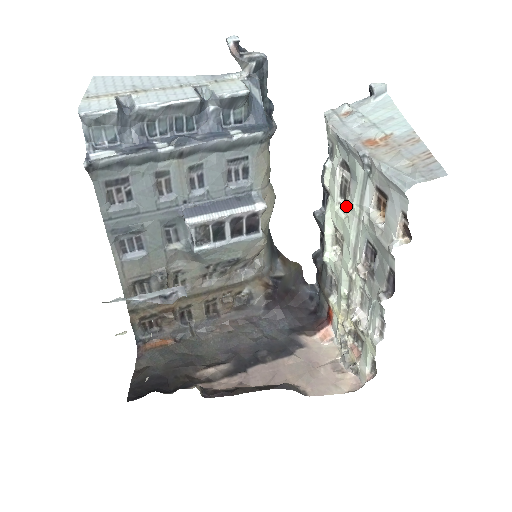
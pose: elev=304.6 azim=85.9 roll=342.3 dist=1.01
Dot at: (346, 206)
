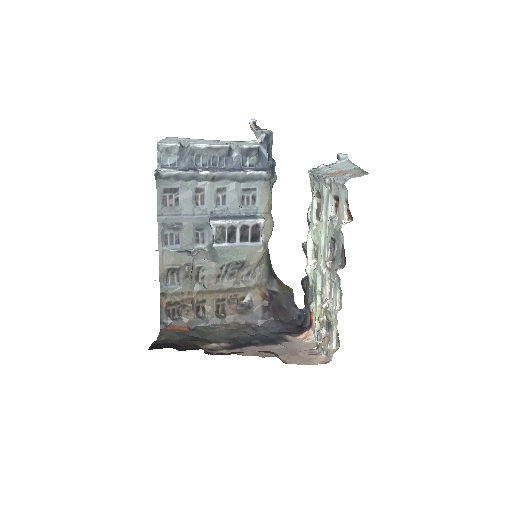
Dot at: occluded
